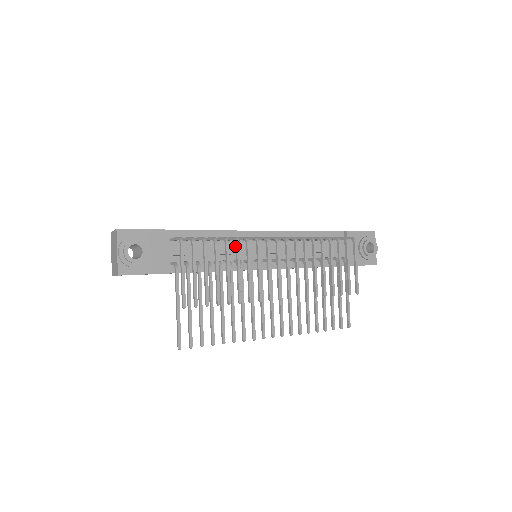
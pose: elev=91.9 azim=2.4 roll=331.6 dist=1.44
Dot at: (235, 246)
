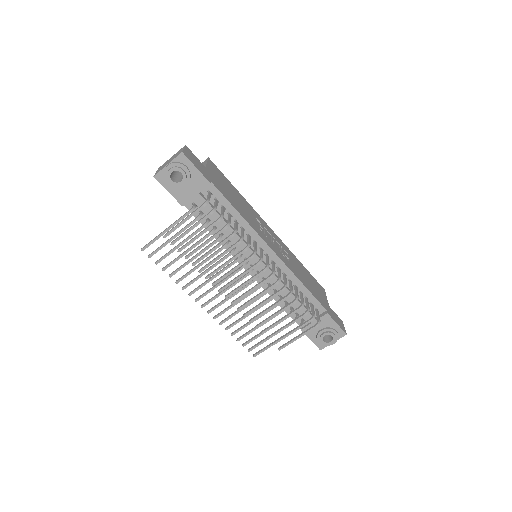
Dot at: (243, 239)
